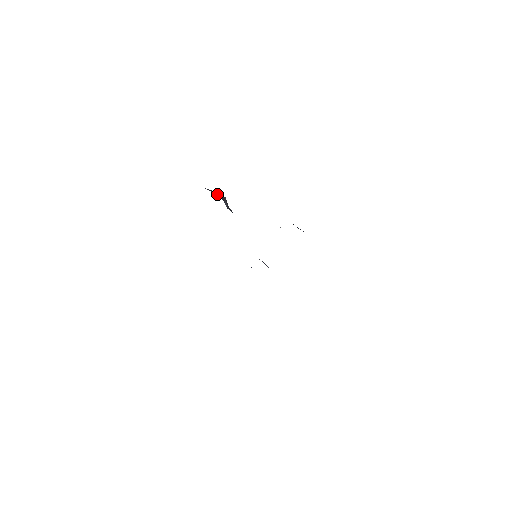
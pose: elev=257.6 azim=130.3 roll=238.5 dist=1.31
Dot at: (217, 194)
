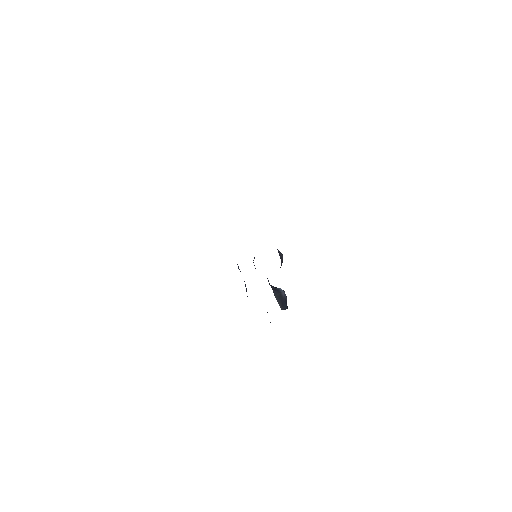
Dot at: occluded
